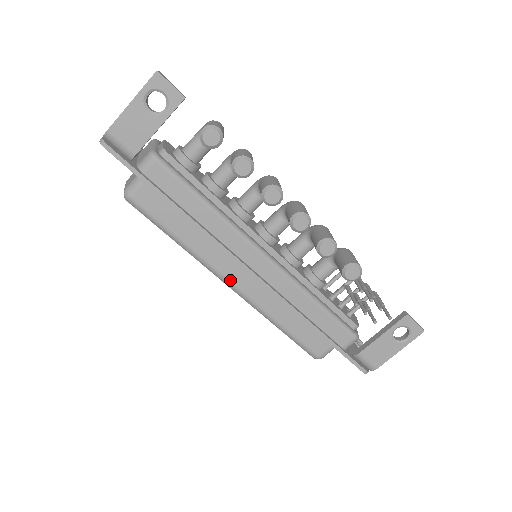
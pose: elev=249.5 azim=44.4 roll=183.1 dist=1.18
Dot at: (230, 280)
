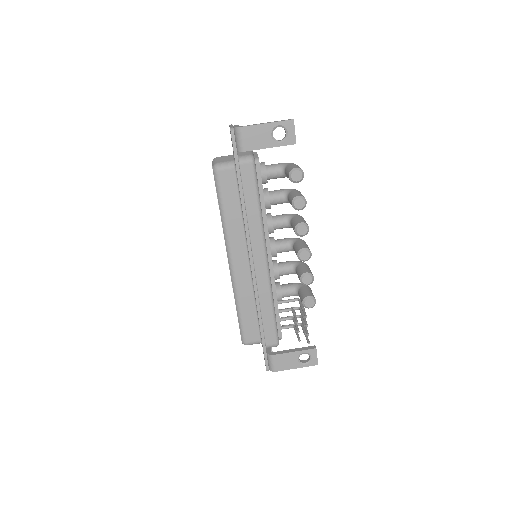
Dot at: (234, 260)
